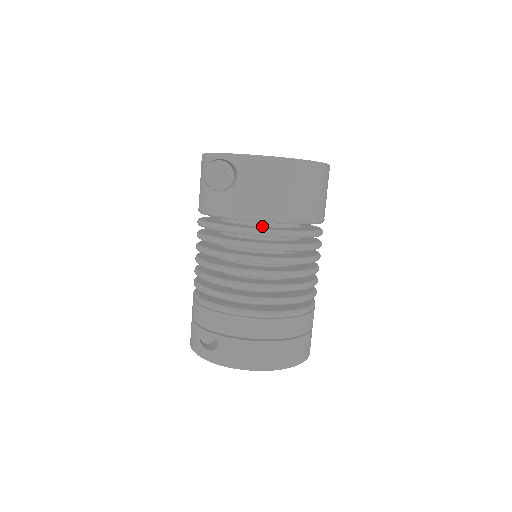
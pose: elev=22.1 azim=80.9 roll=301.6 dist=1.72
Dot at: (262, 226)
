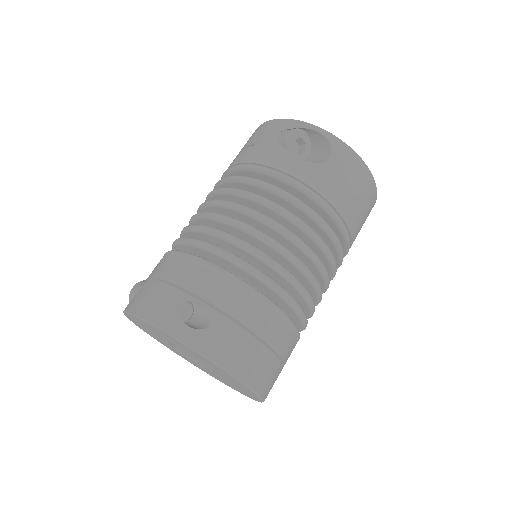
Dot at: occluded
